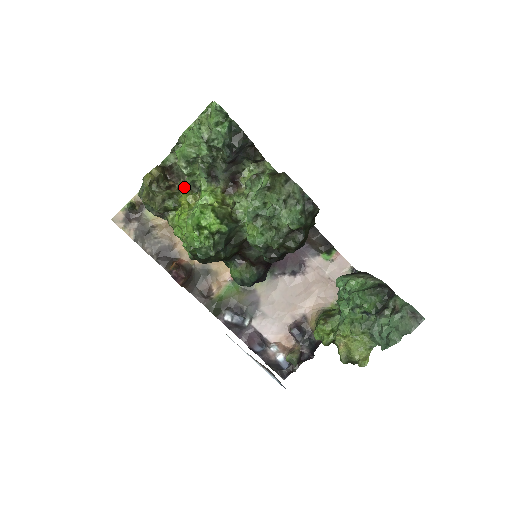
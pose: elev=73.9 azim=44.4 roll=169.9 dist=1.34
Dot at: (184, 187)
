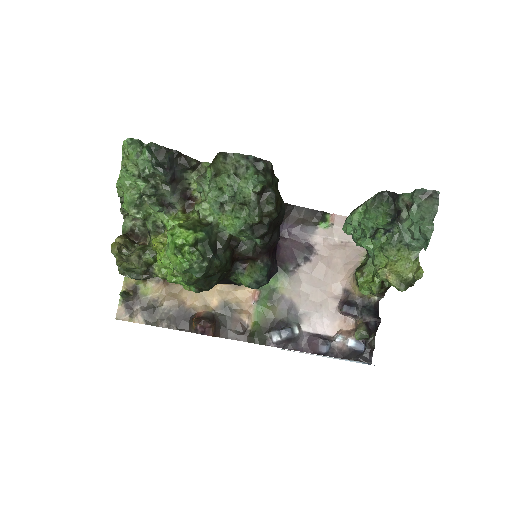
Dot at: (150, 234)
